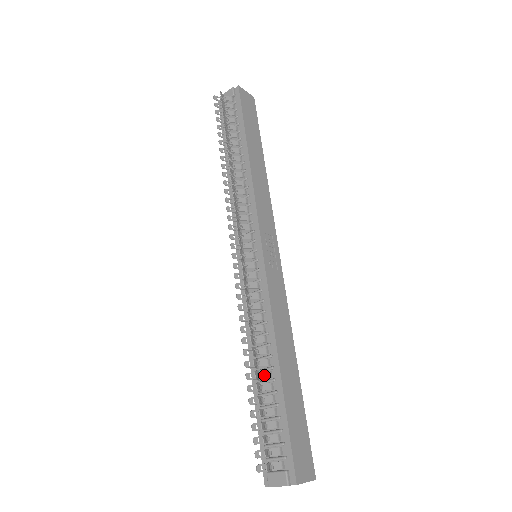
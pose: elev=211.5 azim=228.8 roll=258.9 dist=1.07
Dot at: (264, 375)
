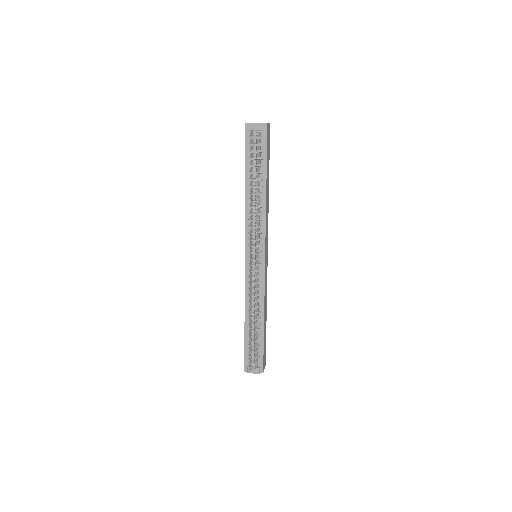
Dot at: (256, 328)
